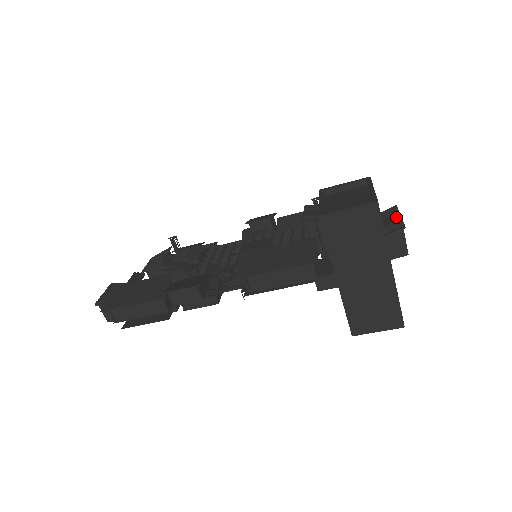
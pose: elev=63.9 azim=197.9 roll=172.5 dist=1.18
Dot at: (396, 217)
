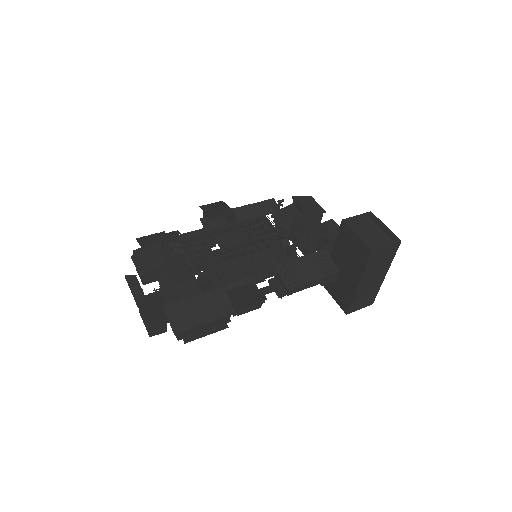
Dot at: occluded
